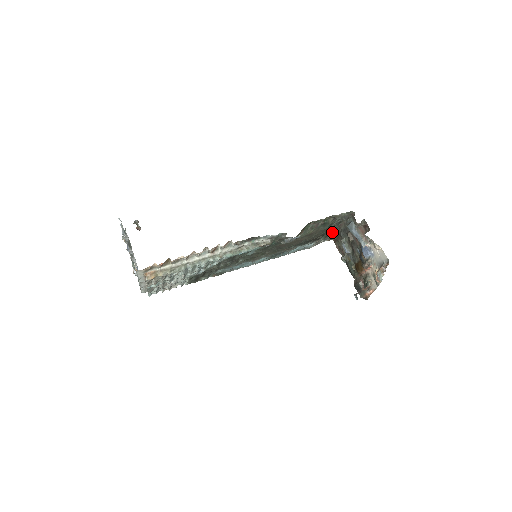
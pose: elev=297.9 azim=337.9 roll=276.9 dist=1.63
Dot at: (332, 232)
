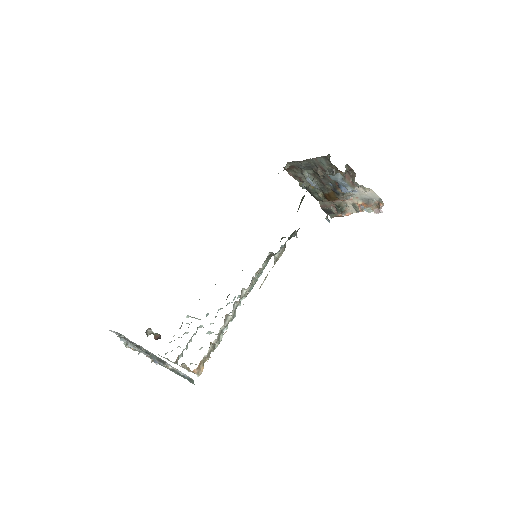
Dot at: (286, 164)
